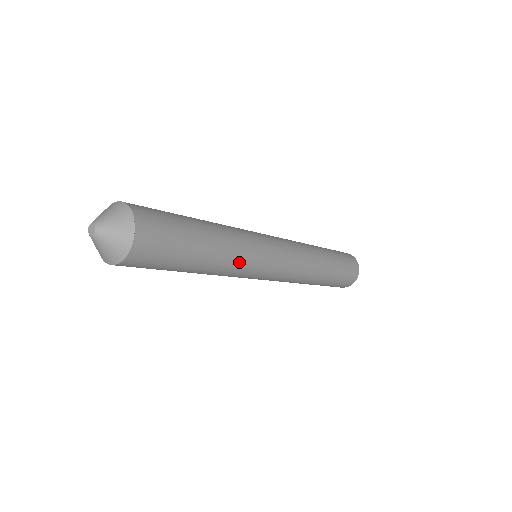
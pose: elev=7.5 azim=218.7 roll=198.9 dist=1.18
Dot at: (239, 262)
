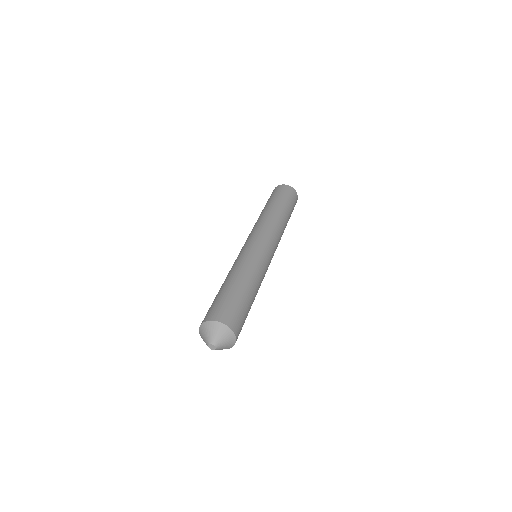
Dot at: occluded
